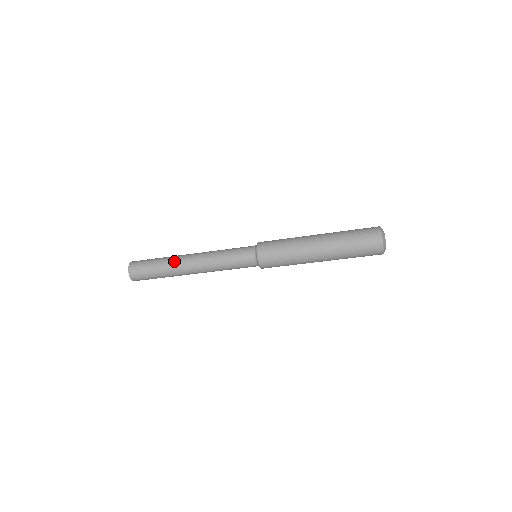
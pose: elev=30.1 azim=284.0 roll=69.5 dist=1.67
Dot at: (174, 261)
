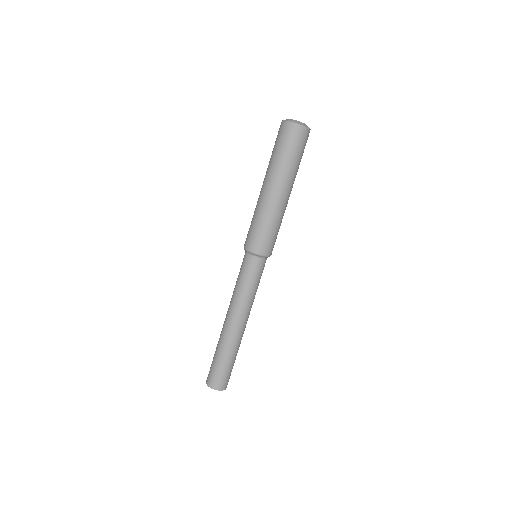
Dot at: occluded
